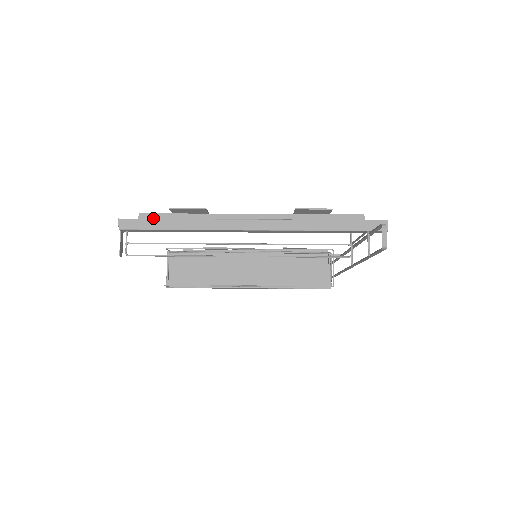
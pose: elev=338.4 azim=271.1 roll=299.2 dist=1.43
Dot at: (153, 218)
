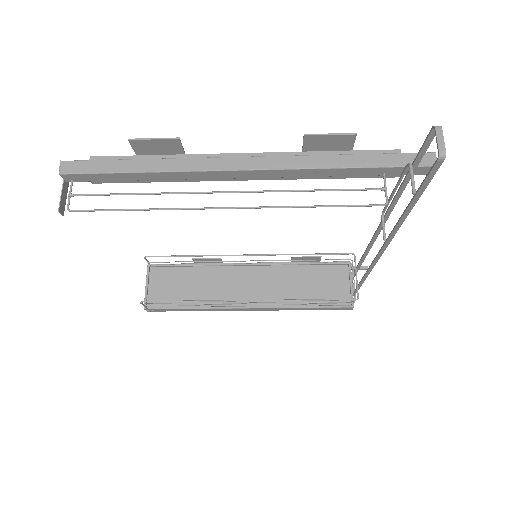
Dot at: (109, 162)
